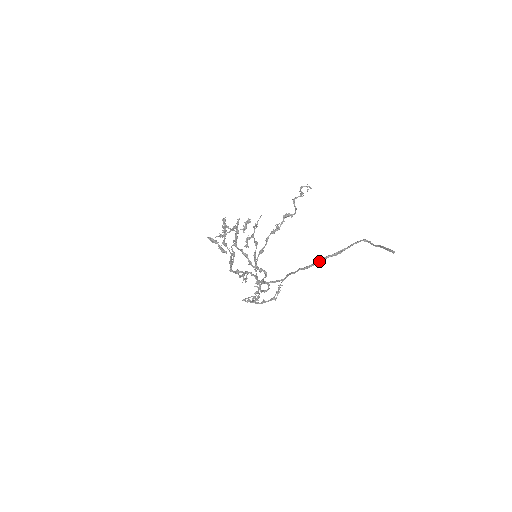
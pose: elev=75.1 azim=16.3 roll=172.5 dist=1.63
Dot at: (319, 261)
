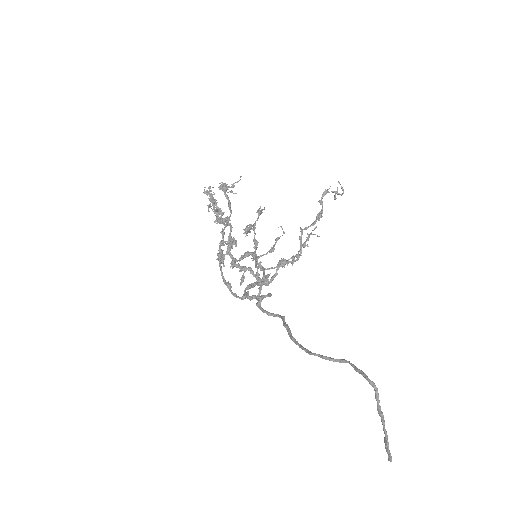
Dot at: occluded
